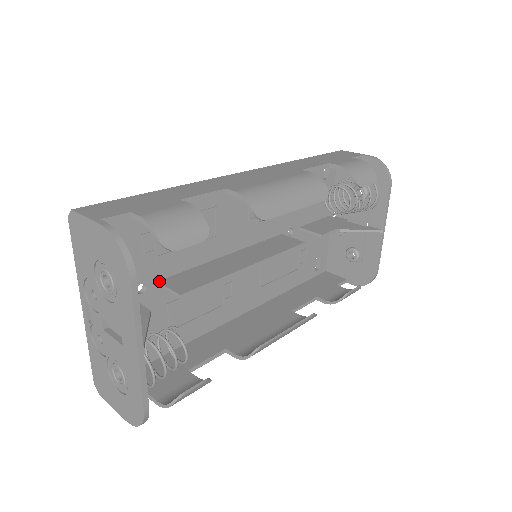
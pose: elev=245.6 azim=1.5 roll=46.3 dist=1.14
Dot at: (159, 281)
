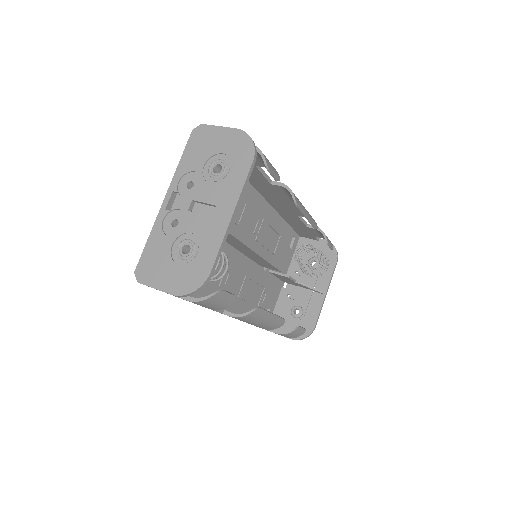
Dot at: occluded
